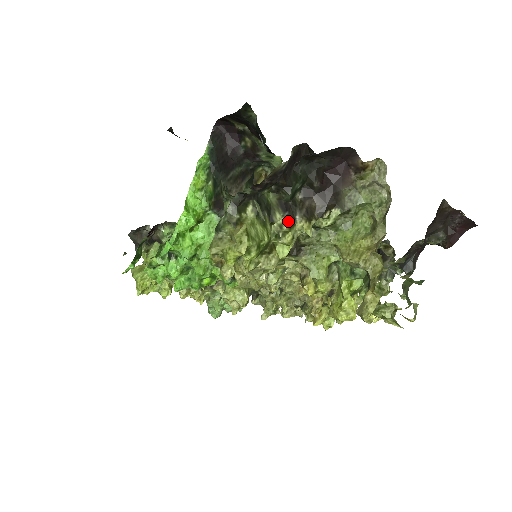
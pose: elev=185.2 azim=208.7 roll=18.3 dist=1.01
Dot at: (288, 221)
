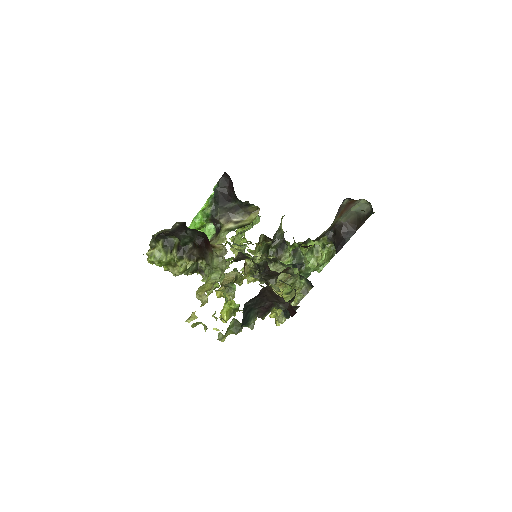
Dot at: (177, 256)
